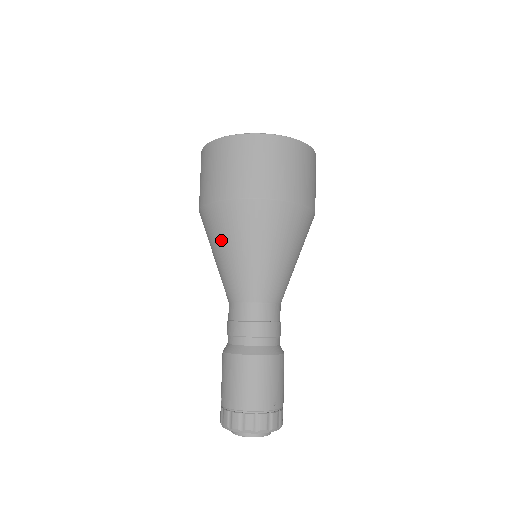
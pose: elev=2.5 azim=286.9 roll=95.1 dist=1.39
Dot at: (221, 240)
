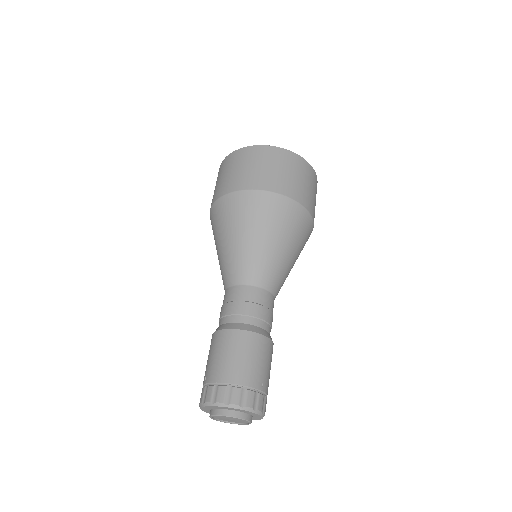
Dot at: (232, 226)
